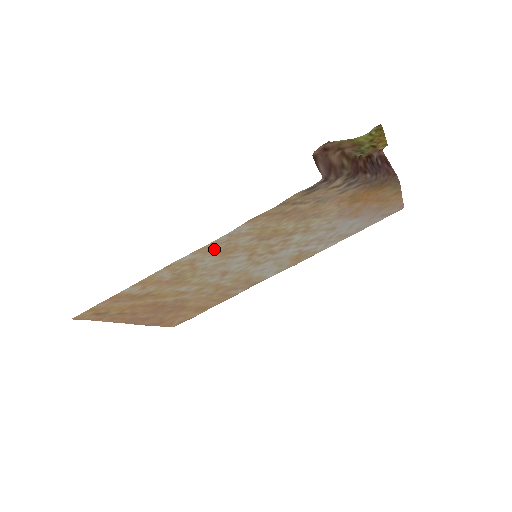
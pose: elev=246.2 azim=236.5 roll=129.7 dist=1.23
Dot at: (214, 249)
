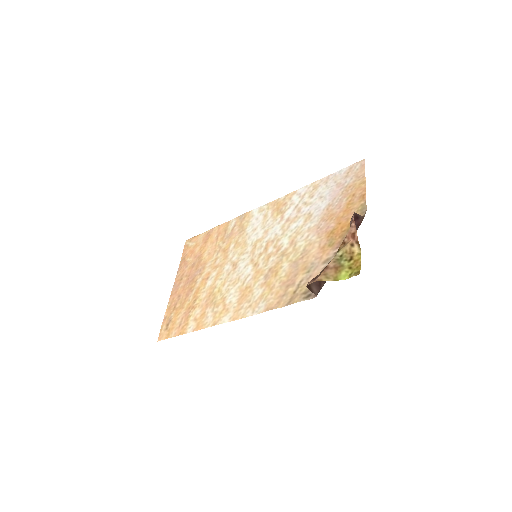
Dot at: (240, 307)
